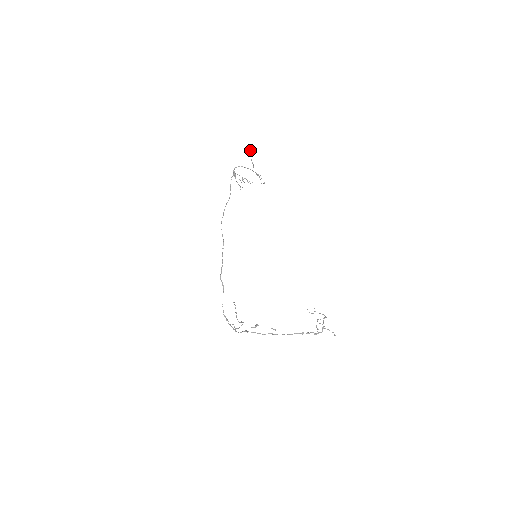
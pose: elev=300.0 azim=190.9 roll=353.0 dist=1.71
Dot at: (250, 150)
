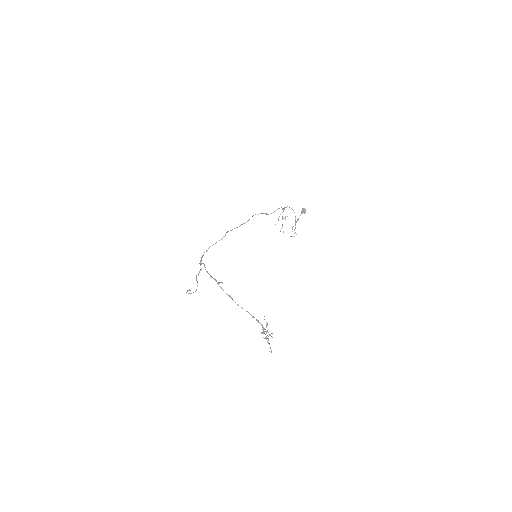
Dot at: occluded
